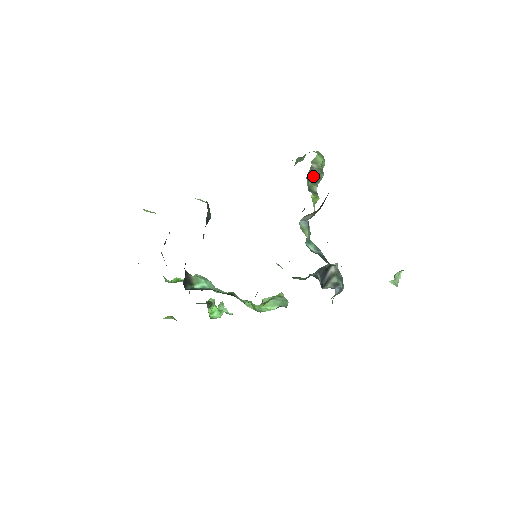
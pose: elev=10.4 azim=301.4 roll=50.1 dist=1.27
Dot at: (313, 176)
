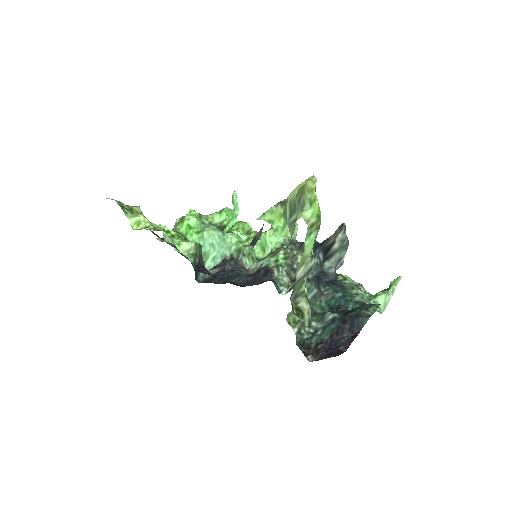
Dot at: (299, 282)
